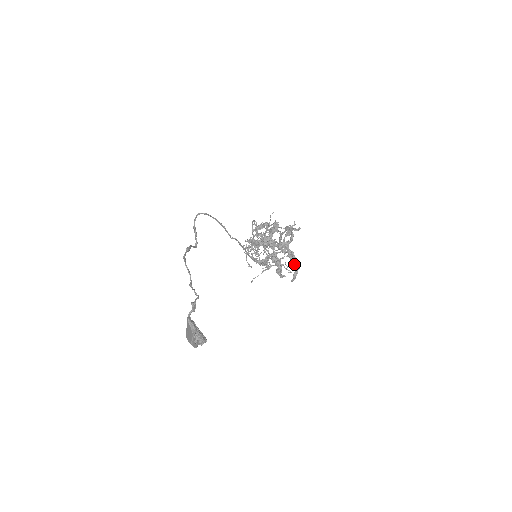
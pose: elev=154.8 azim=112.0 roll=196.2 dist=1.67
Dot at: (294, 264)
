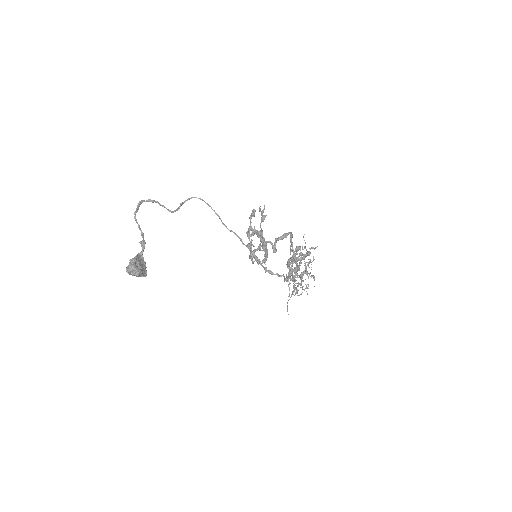
Dot at: (265, 251)
